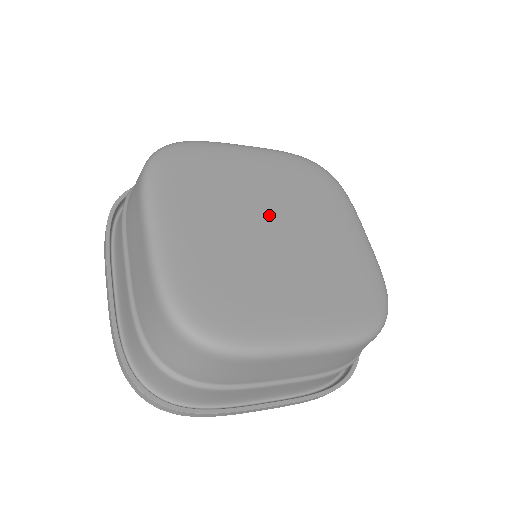
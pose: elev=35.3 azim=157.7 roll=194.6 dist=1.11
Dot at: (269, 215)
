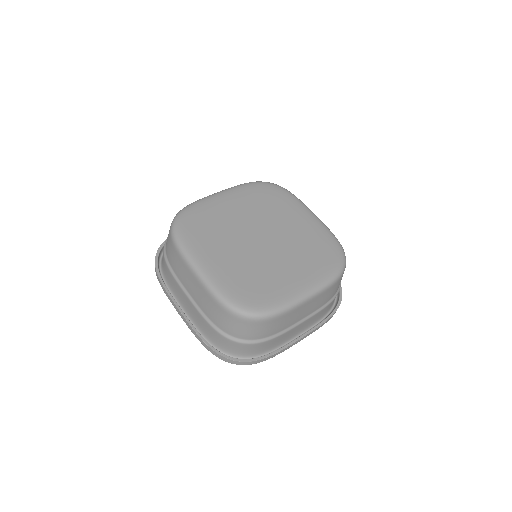
Dot at: (254, 230)
